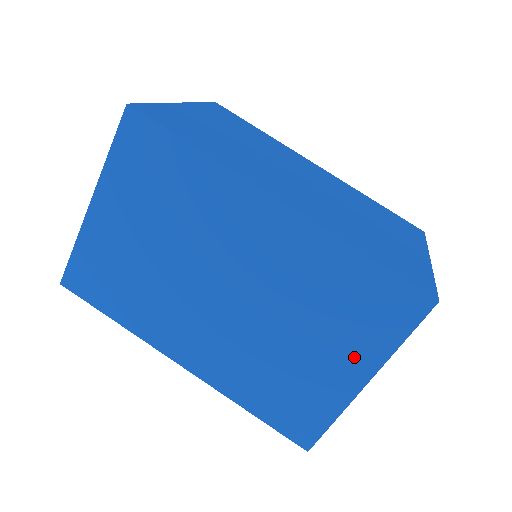
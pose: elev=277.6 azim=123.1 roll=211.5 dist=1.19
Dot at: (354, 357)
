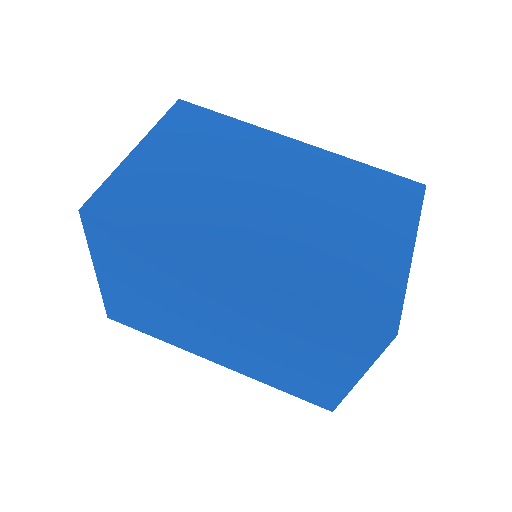
Dot at: (393, 229)
